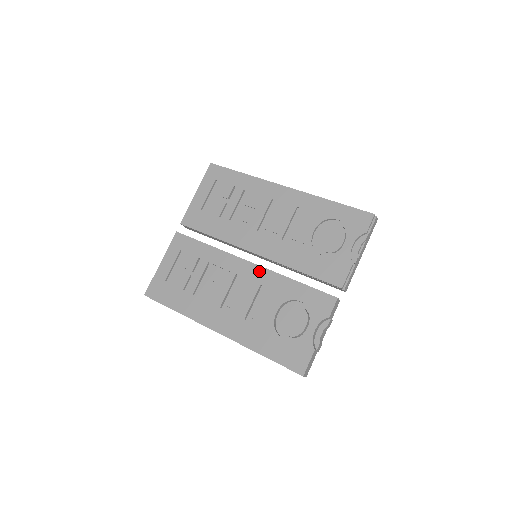
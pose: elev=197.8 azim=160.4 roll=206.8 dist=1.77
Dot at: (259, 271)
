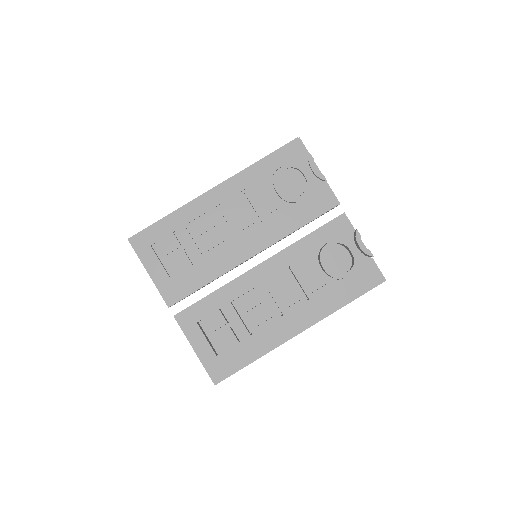
Dot at: (275, 261)
